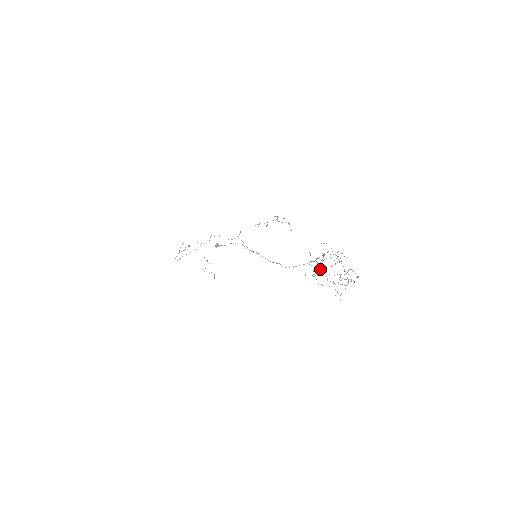
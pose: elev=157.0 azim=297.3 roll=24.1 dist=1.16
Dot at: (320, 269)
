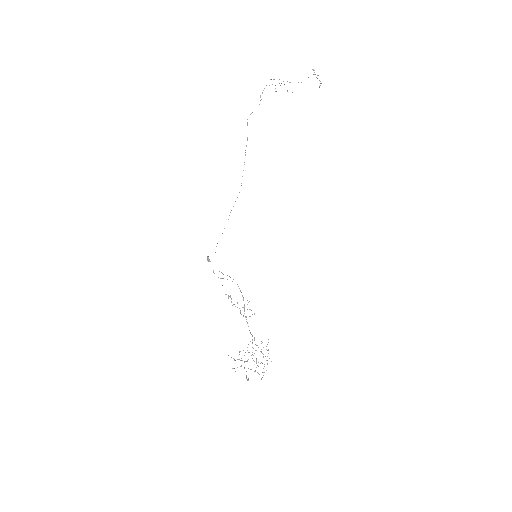
Dot at: (255, 344)
